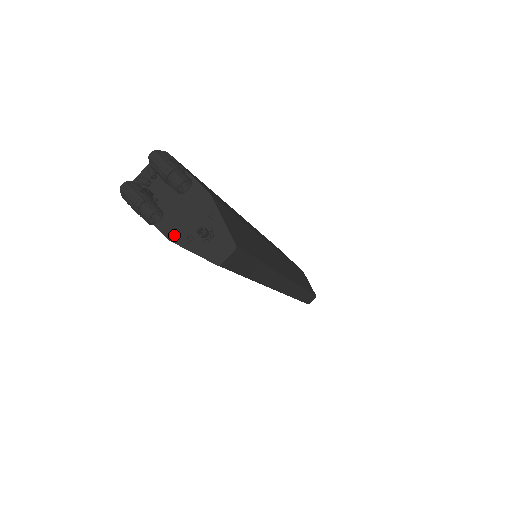
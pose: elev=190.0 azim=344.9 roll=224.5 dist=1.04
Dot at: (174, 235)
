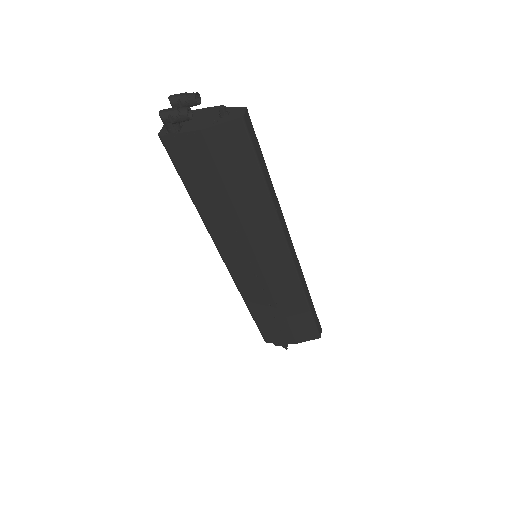
Dot at: (205, 126)
